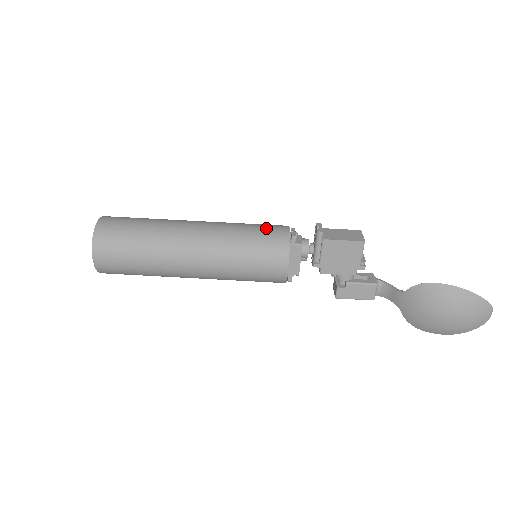
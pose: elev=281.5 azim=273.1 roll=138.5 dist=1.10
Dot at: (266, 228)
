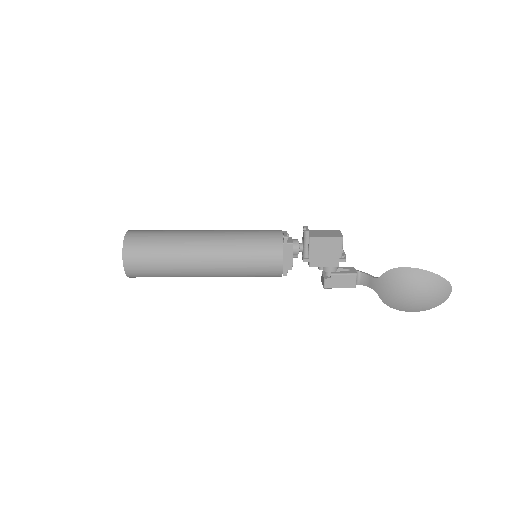
Dot at: (263, 232)
